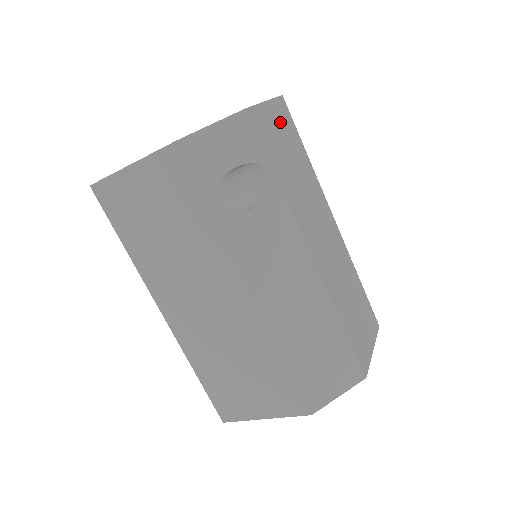
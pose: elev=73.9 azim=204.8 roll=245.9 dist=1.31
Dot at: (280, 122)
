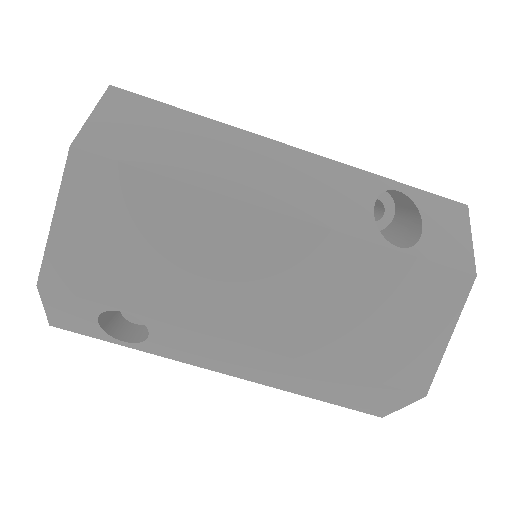
Dot at: (92, 210)
